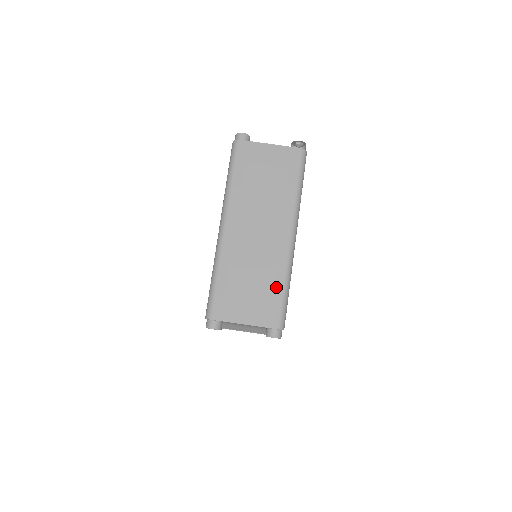
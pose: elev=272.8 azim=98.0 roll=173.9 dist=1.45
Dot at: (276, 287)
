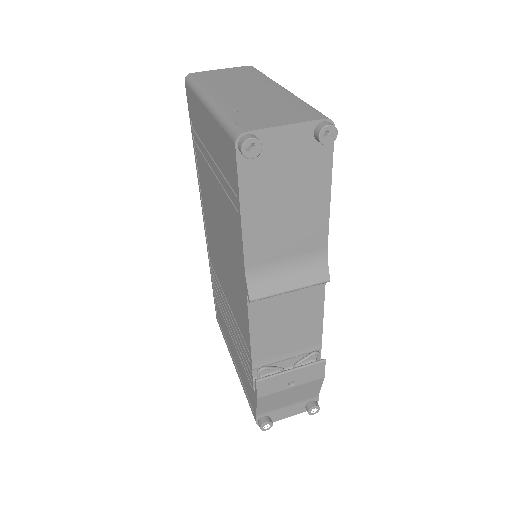
Dot at: (297, 104)
